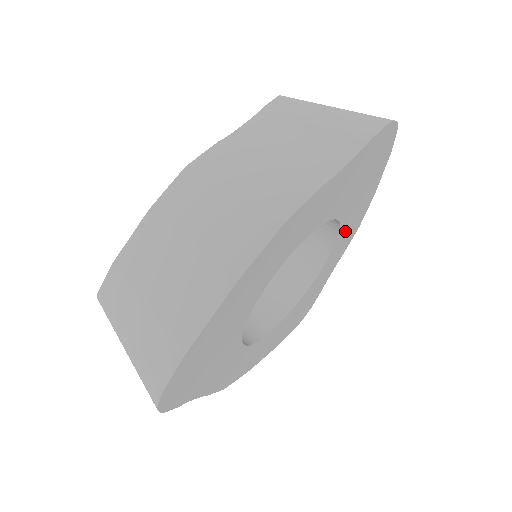
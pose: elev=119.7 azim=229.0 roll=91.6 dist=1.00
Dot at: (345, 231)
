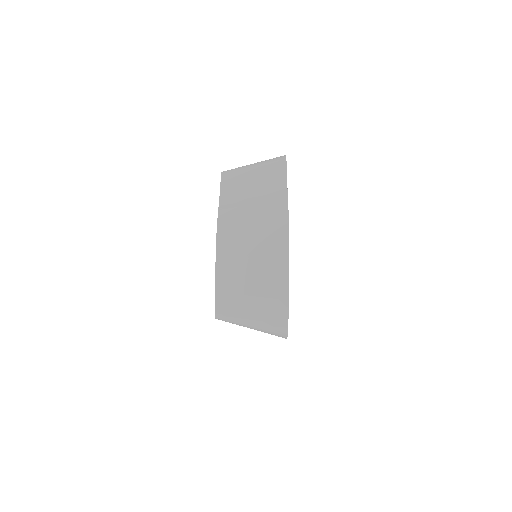
Dot at: occluded
